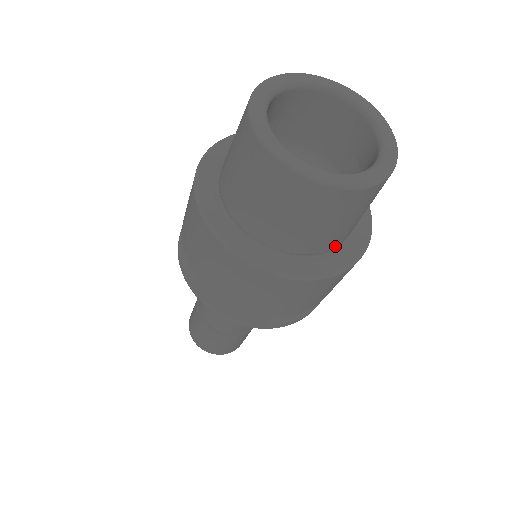
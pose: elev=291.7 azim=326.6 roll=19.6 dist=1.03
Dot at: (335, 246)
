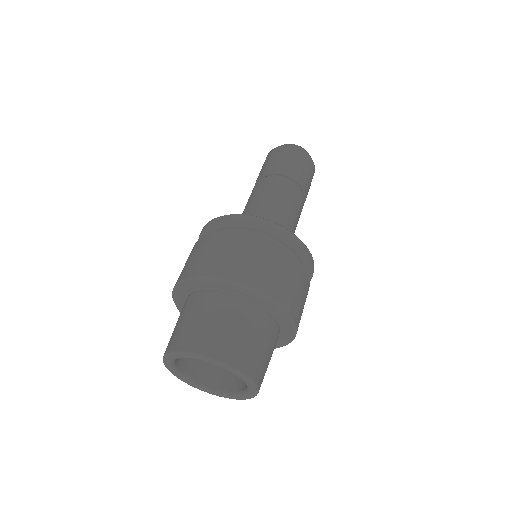
Dot at: occluded
